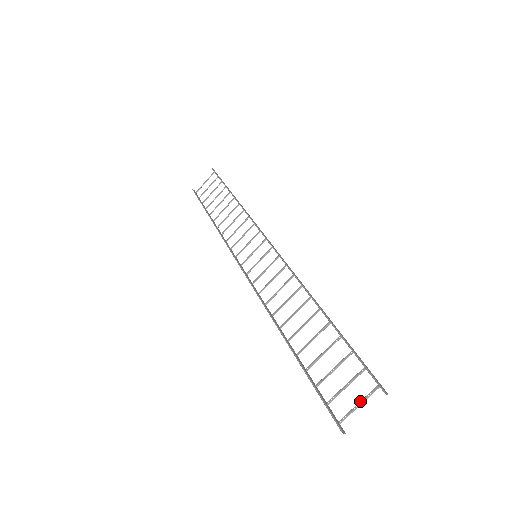
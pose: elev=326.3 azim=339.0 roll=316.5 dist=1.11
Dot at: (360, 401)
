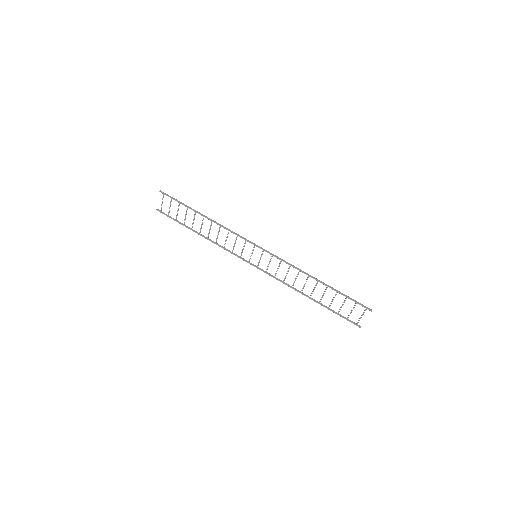
Dot at: (362, 315)
